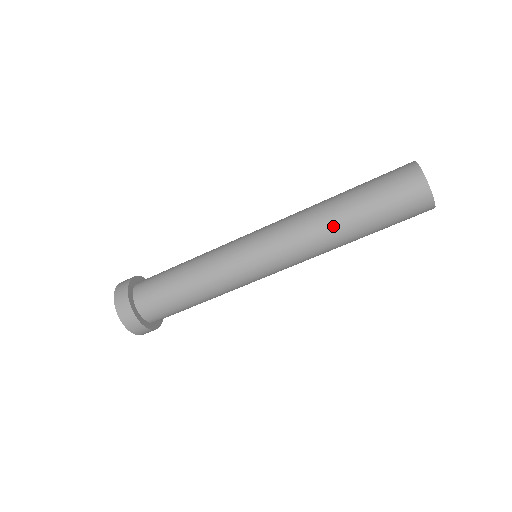
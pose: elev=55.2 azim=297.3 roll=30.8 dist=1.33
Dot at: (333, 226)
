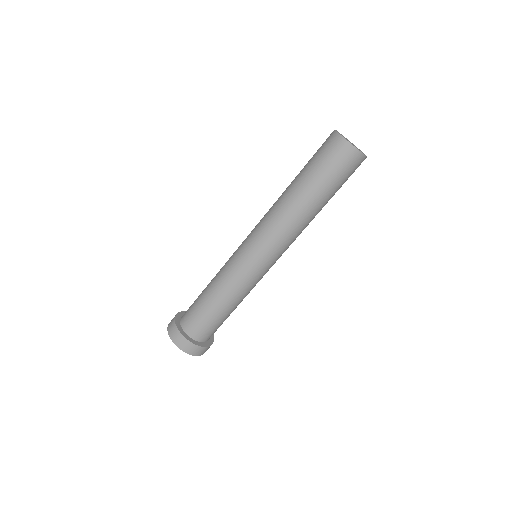
Dot at: (310, 216)
